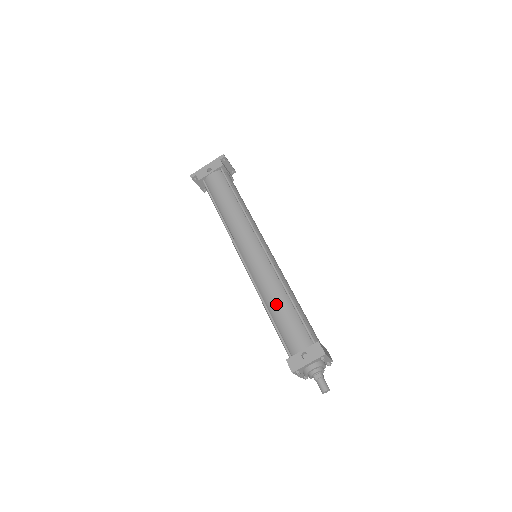
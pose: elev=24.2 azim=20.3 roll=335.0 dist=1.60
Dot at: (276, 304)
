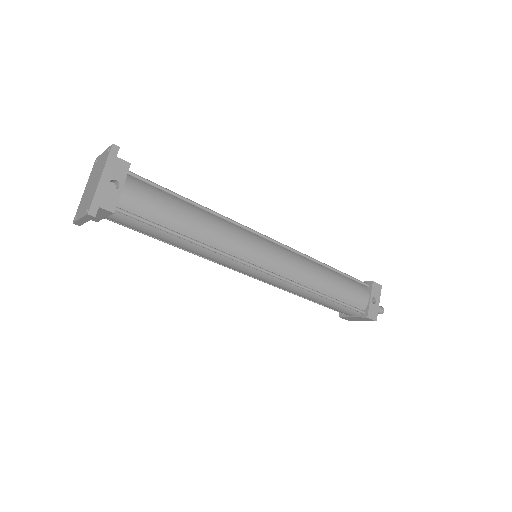
Dot at: (329, 283)
